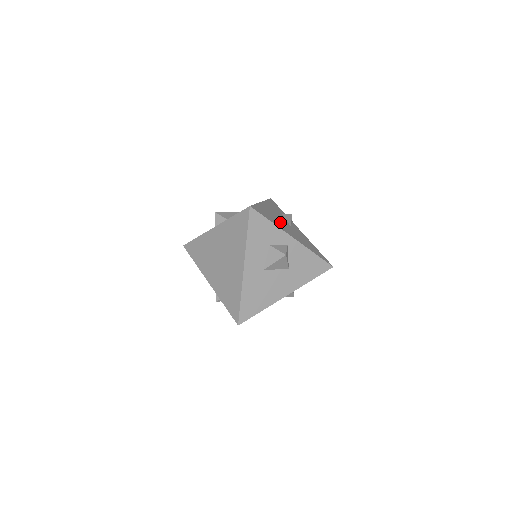
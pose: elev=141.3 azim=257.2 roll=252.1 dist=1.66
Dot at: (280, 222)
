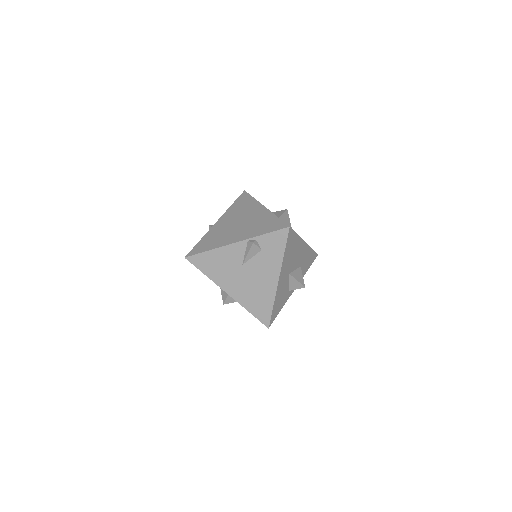
Dot at: occluded
